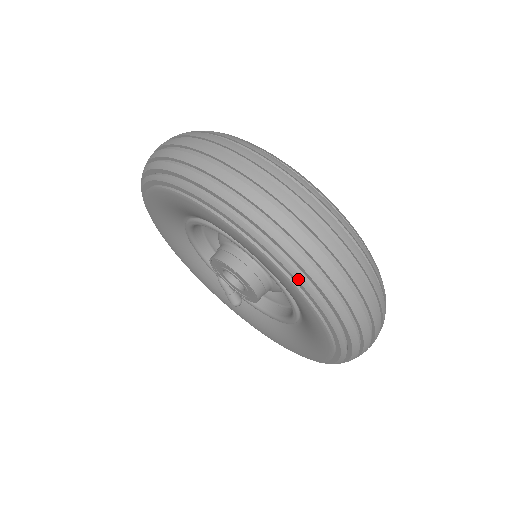
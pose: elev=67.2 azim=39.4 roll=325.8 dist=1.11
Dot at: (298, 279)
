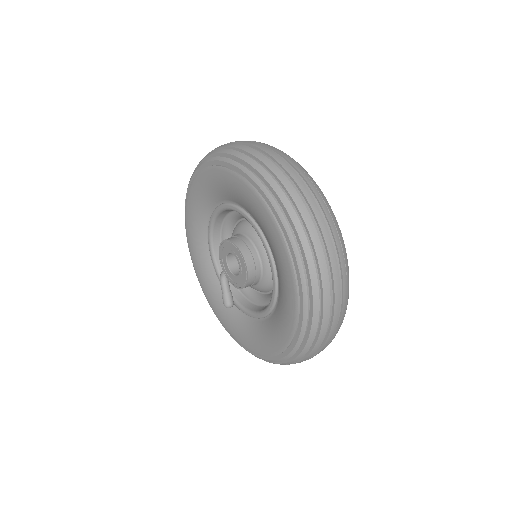
Dot at: (282, 221)
